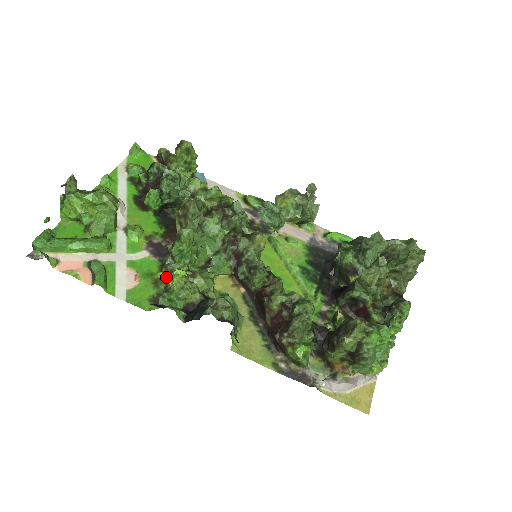
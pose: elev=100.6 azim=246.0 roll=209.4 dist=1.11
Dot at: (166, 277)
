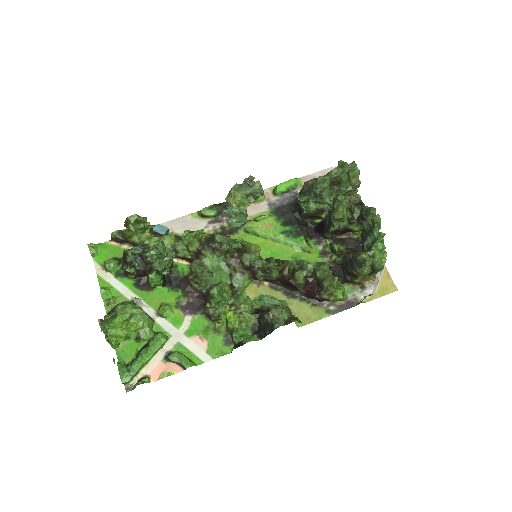
Dot at: (217, 321)
